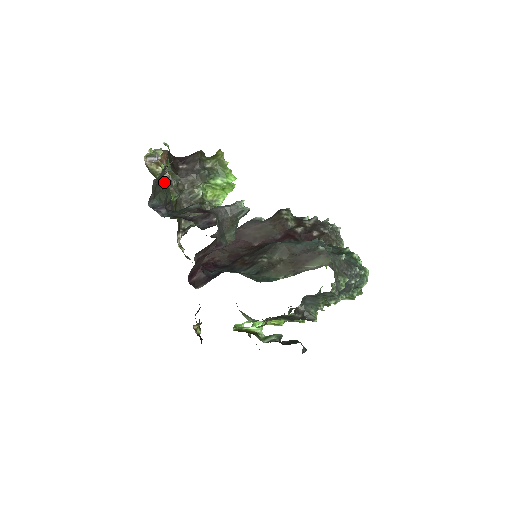
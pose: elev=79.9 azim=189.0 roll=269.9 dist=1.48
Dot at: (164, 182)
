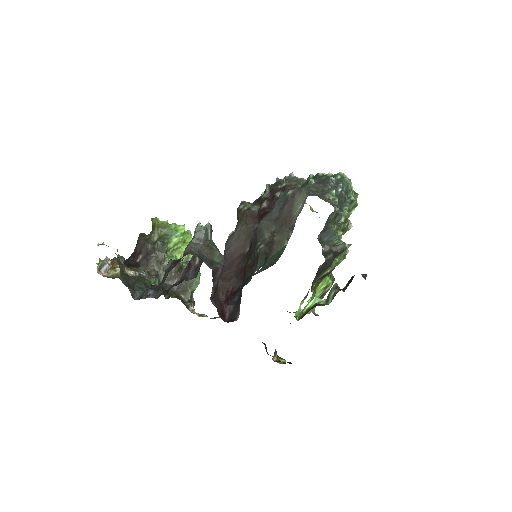
Dot at: occluded
